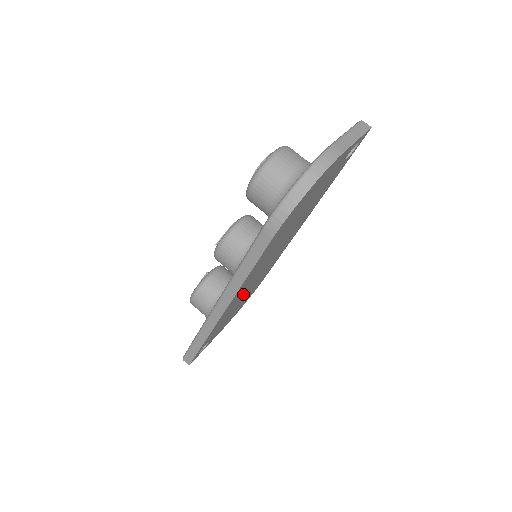
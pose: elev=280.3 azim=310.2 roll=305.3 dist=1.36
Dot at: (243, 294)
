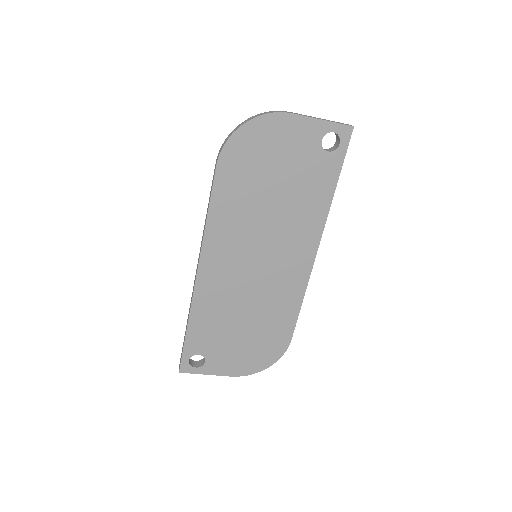
Dot at: (235, 292)
